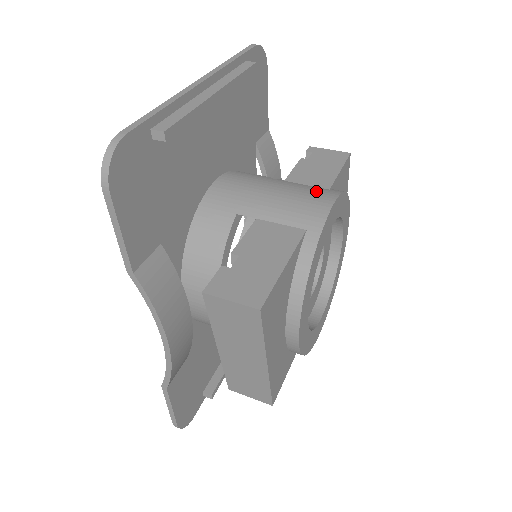
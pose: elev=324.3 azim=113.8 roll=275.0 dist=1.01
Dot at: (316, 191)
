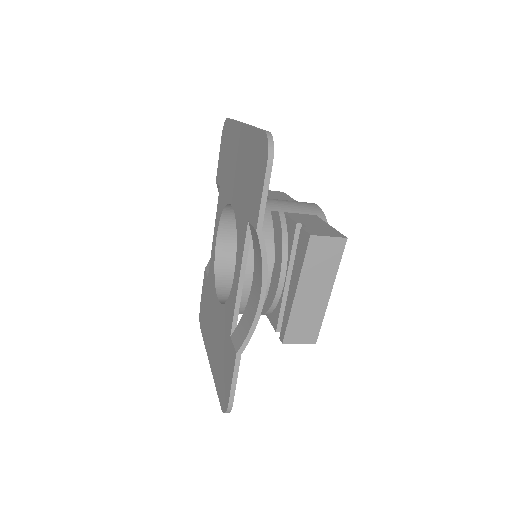
Dot at: occluded
